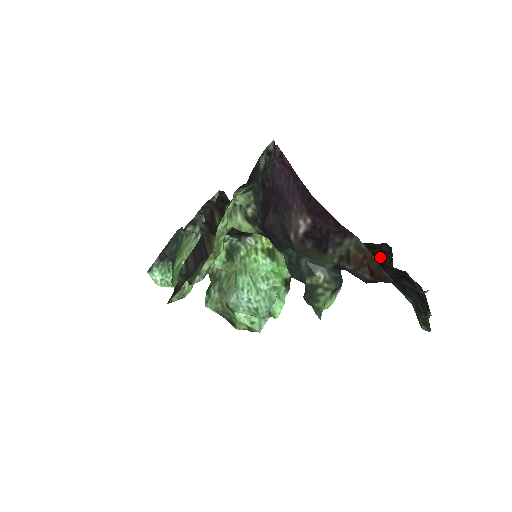
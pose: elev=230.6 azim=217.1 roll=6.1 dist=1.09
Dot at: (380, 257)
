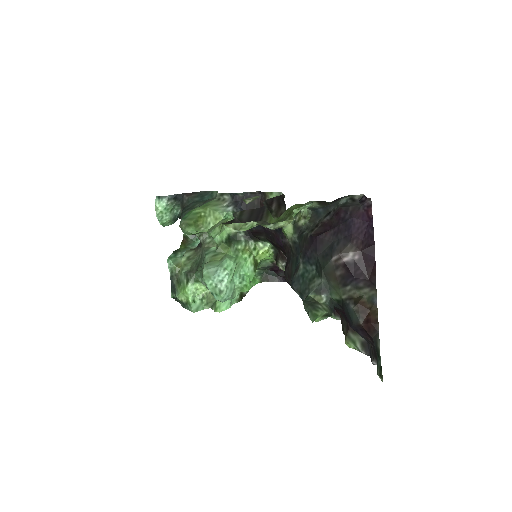
Dot at: occluded
